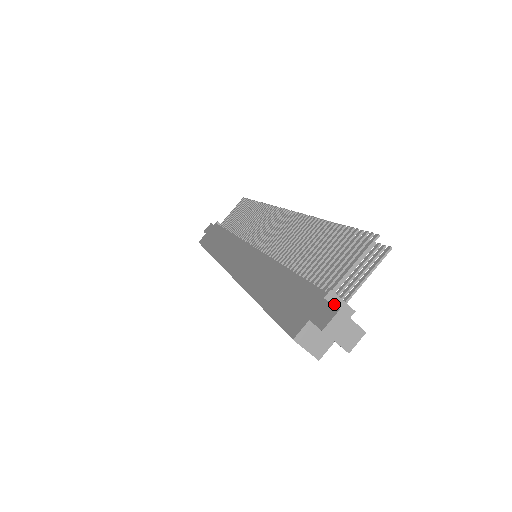
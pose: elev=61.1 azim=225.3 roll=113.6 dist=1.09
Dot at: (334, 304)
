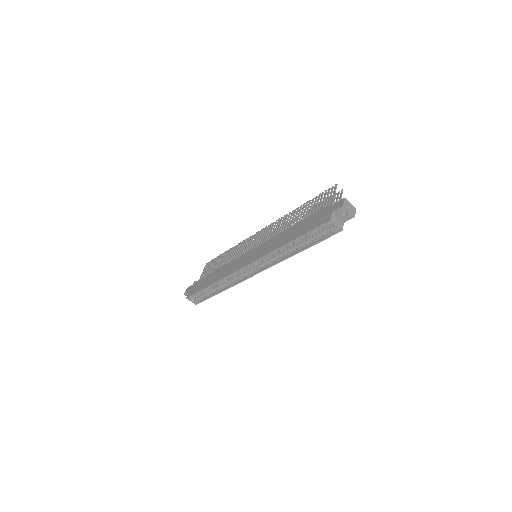
Dot at: occluded
